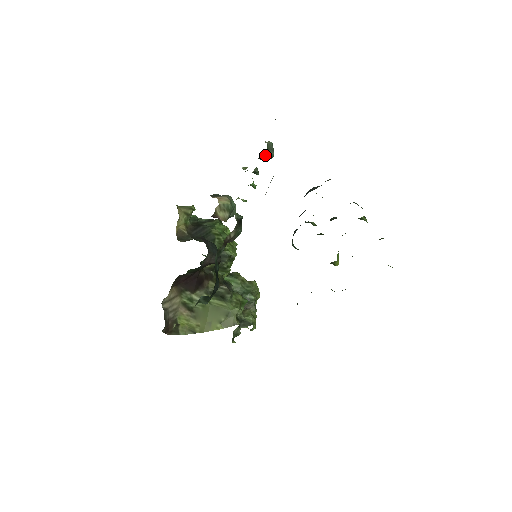
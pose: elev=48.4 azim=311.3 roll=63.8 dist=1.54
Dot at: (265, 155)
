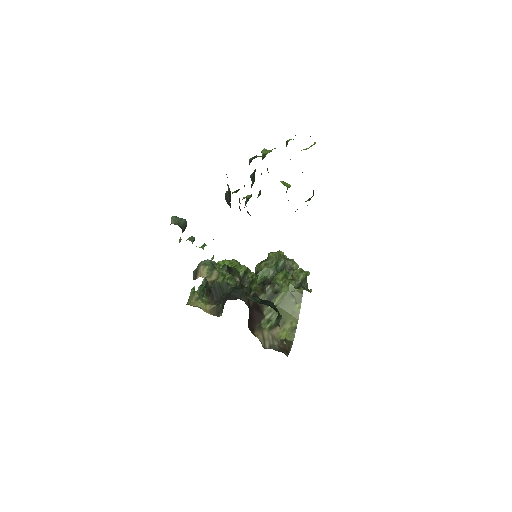
Dot at: (182, 228)
